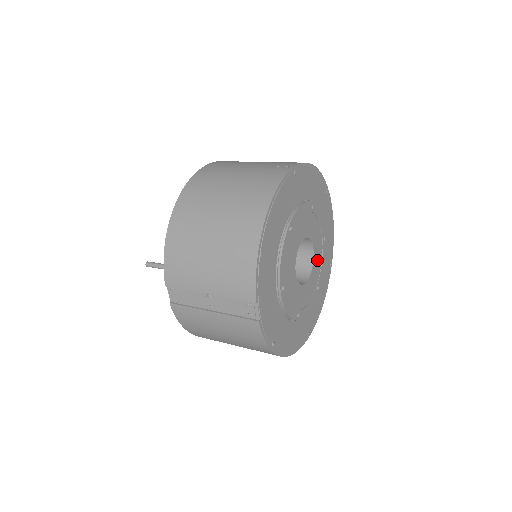
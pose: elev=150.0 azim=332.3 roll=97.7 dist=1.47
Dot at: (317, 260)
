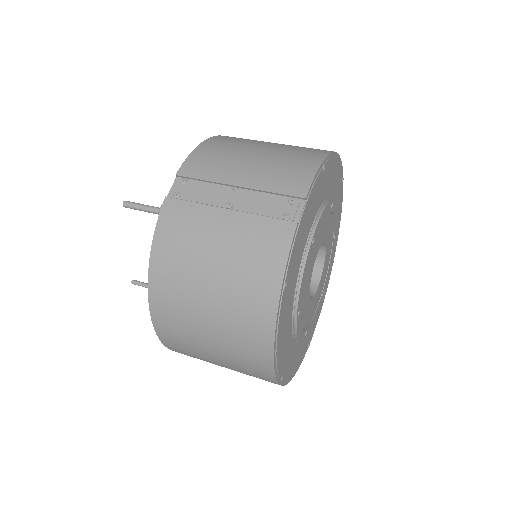
Dot at: (316, 301)
